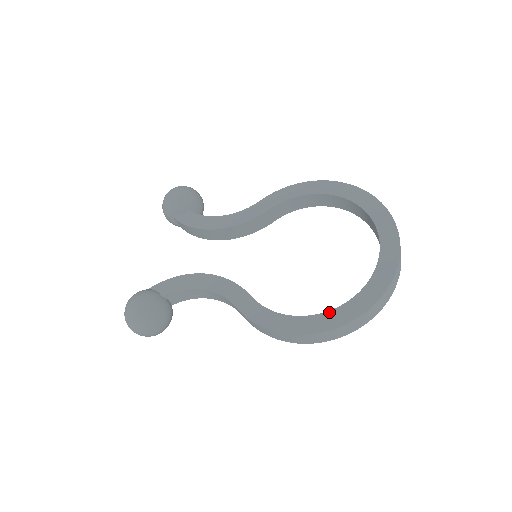
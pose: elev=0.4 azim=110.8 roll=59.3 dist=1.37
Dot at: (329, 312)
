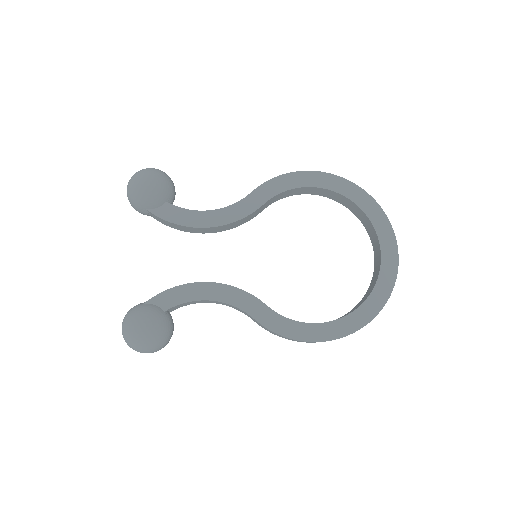
Dot at: (346, 317)
